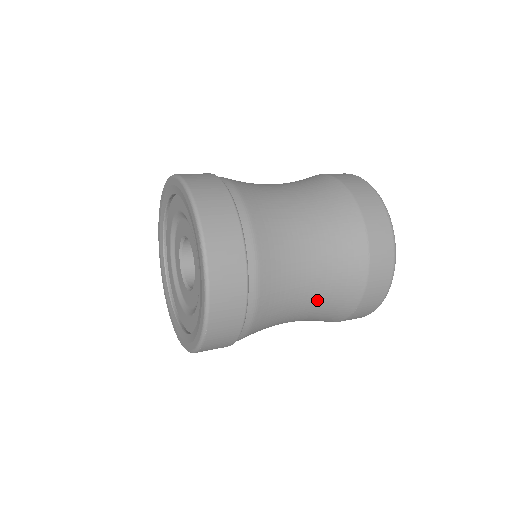
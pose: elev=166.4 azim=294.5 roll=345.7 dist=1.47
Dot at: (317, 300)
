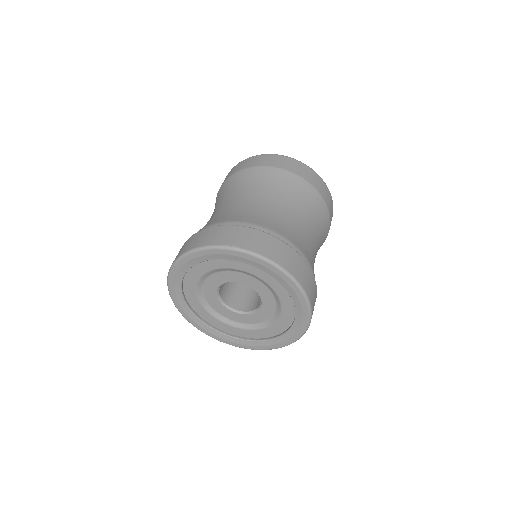
Dot at: occluded
